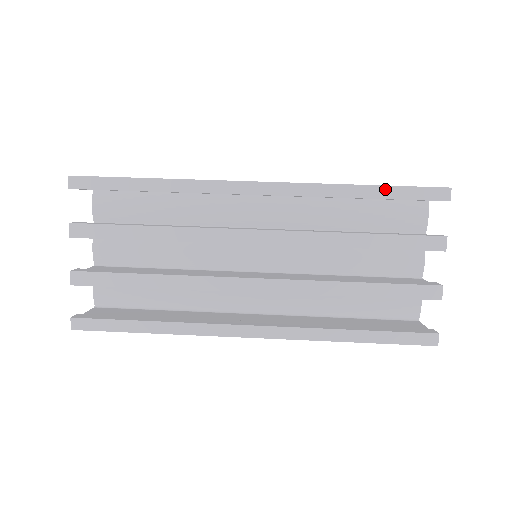
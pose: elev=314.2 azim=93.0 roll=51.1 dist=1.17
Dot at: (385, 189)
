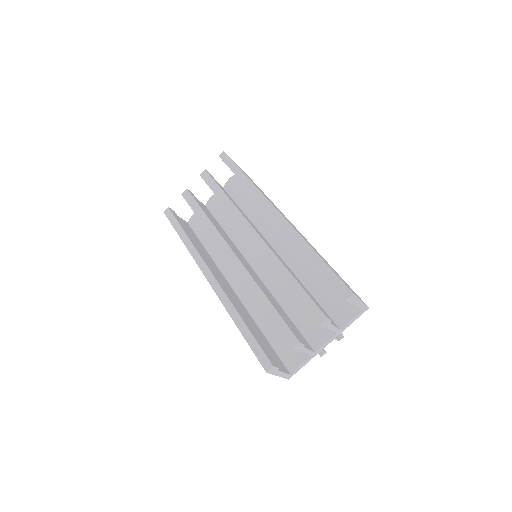
Dot at: (323, 264)
